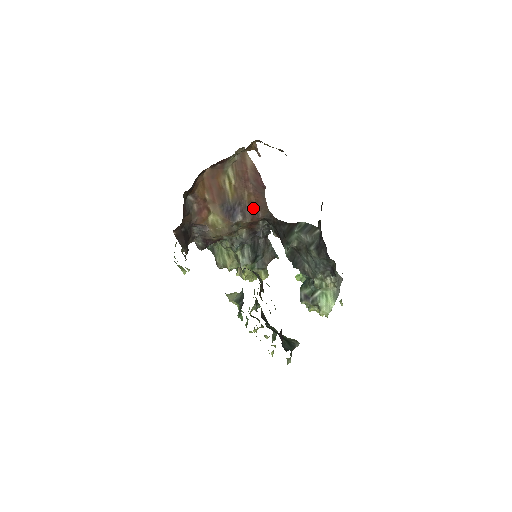
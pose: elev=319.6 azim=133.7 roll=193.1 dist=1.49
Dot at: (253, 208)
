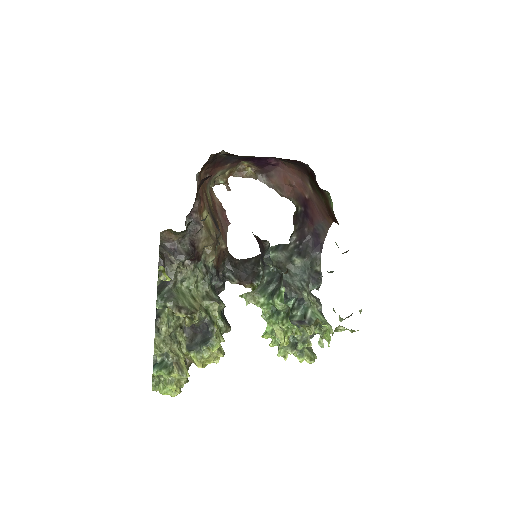
Dot at: occluded
